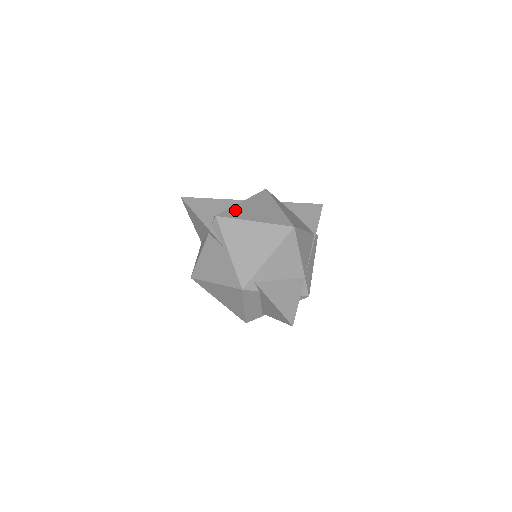
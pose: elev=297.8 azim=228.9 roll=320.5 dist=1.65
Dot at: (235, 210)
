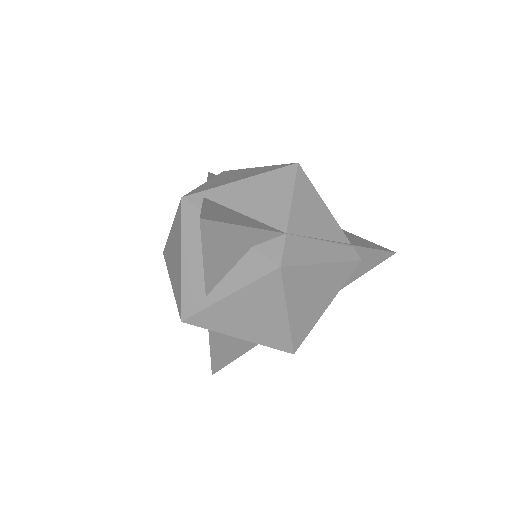
Dot at: occluded
